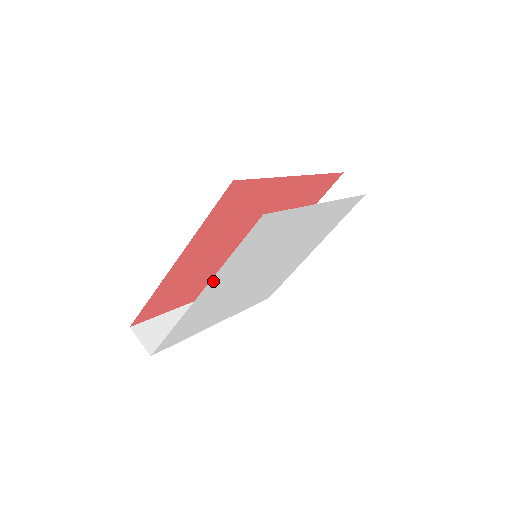
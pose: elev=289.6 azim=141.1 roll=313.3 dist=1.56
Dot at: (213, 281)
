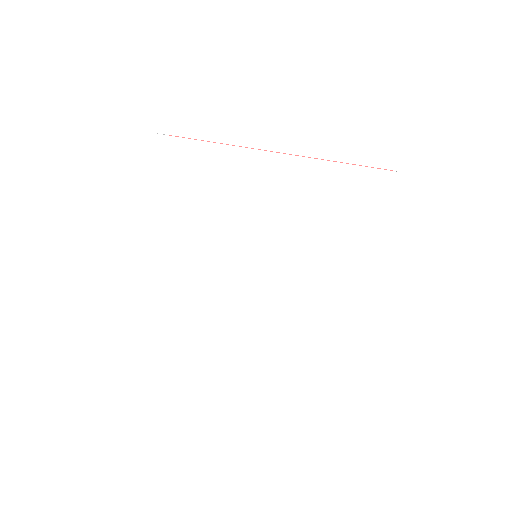
Dot at: (150, 223)
